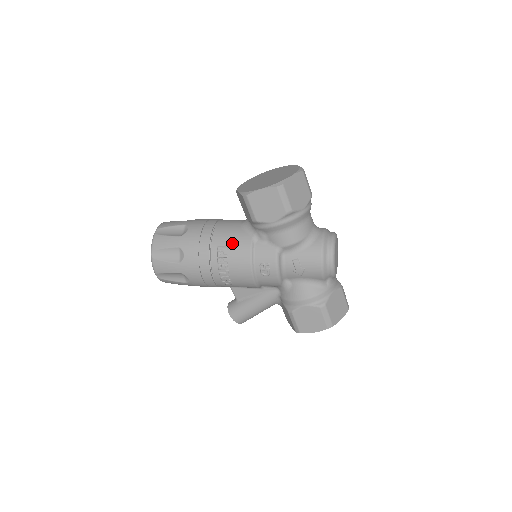
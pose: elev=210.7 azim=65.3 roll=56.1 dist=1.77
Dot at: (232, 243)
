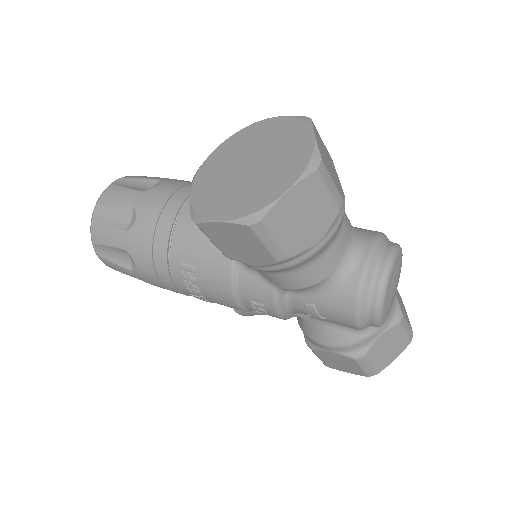
Dot at: (201, 262)
